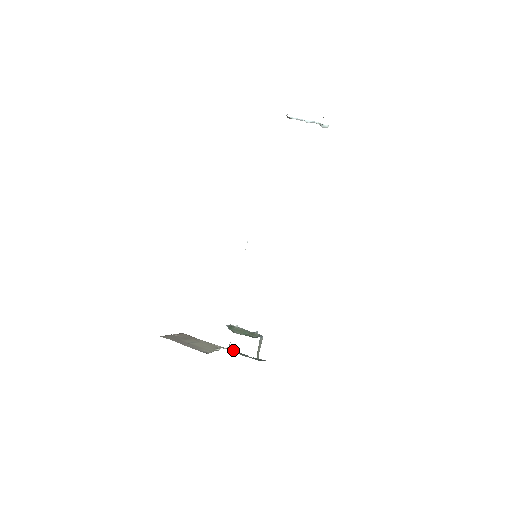
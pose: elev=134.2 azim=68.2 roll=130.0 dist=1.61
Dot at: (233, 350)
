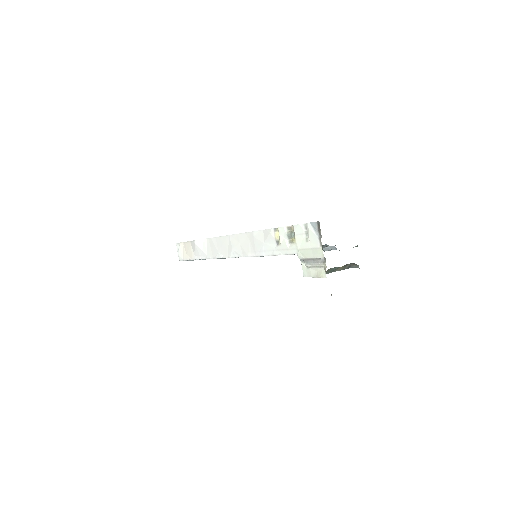
Dot at: occluded
